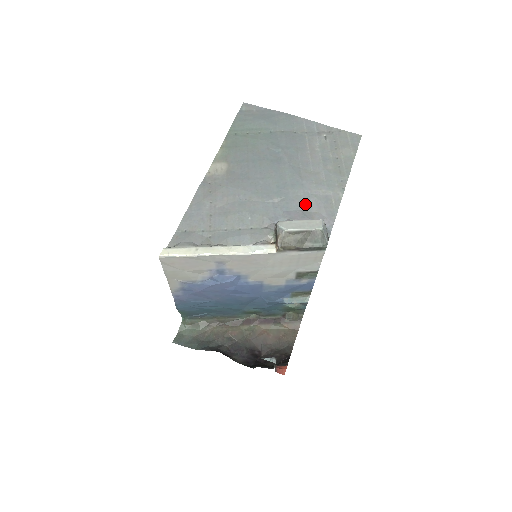
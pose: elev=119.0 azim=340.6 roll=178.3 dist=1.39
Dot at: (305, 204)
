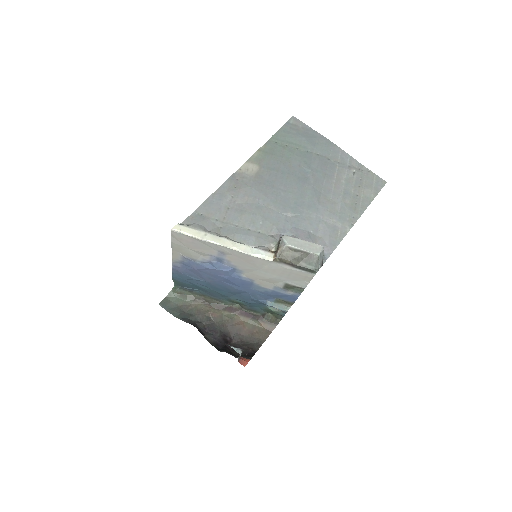
Dot at: (314, 227)
